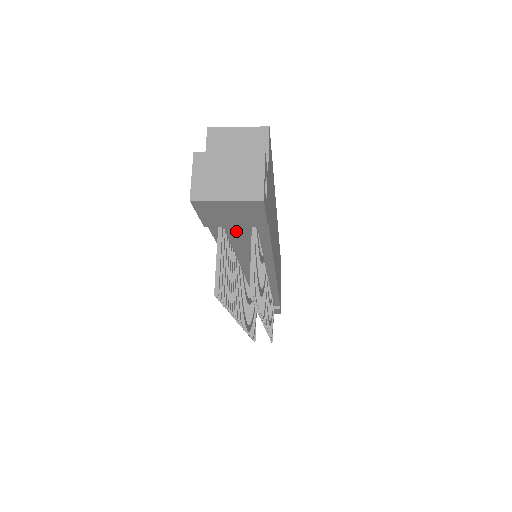
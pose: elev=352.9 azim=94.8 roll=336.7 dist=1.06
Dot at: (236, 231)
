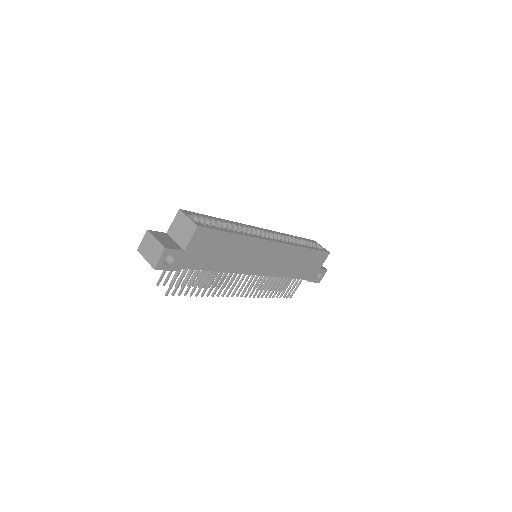
Dot at: occluded
